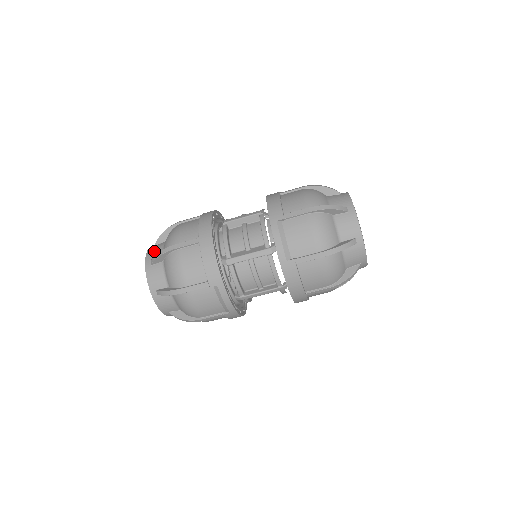
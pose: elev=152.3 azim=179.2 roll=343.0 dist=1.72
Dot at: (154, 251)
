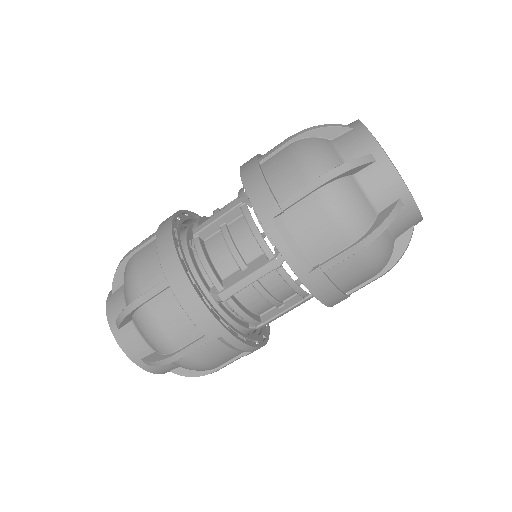
Dot at: (114, 305)
